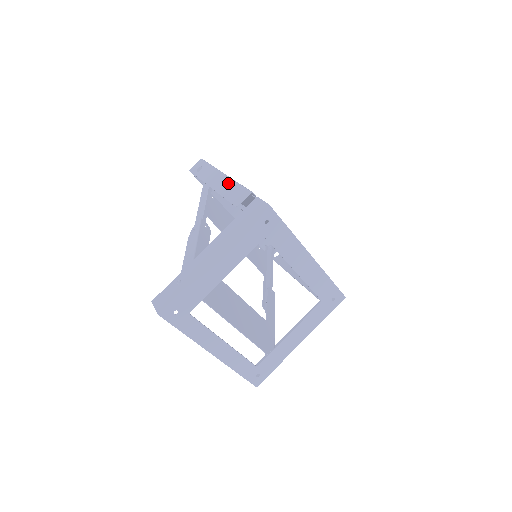
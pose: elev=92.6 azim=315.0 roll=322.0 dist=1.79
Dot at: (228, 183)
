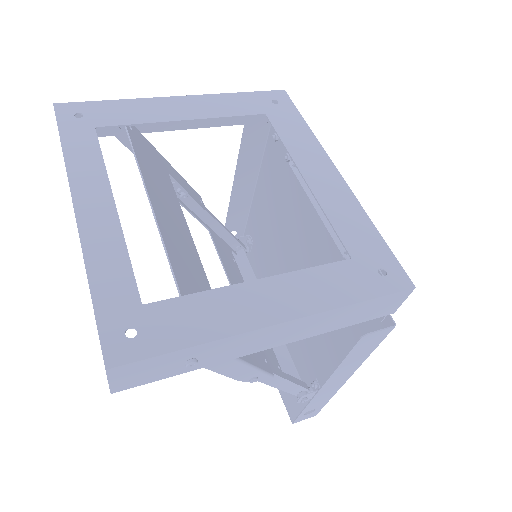
Dot at: (252, 169)
